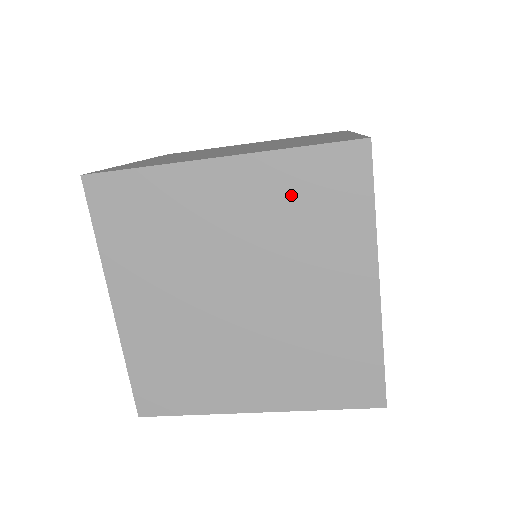
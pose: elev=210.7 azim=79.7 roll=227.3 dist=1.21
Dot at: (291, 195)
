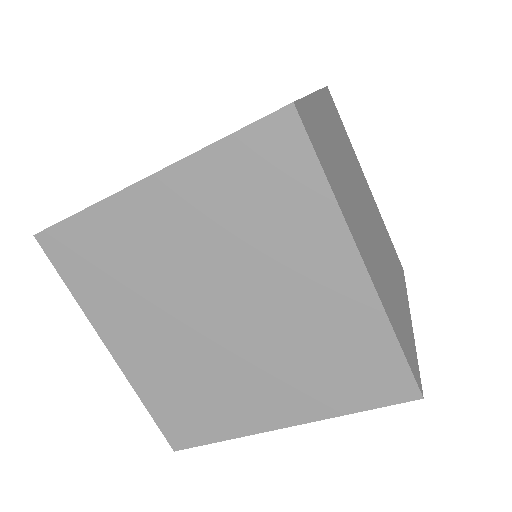
Dot at: (232, 194)
